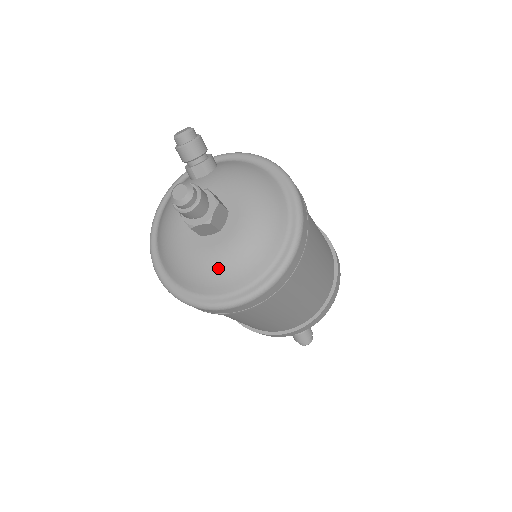
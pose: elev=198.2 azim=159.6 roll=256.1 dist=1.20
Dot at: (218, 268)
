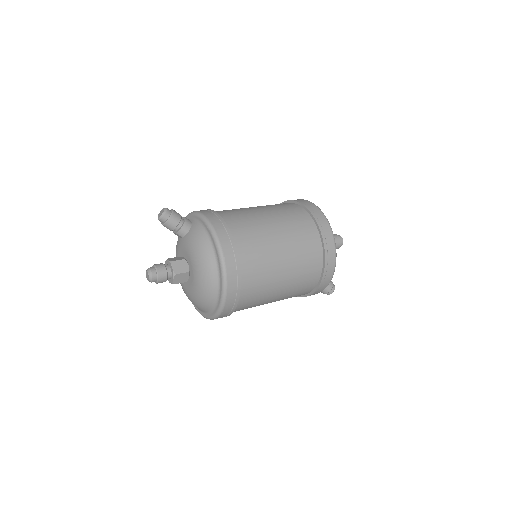
Dot at: (191, 300)
